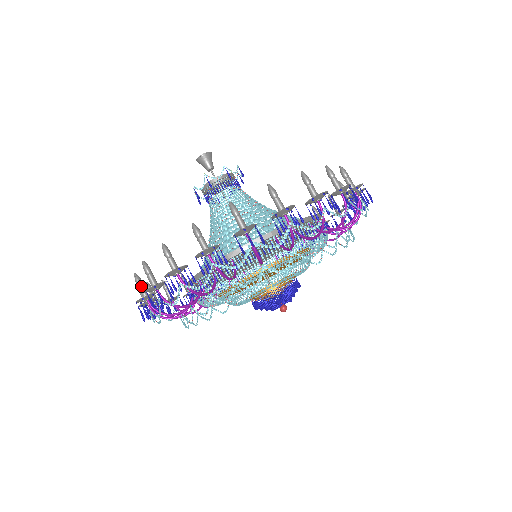
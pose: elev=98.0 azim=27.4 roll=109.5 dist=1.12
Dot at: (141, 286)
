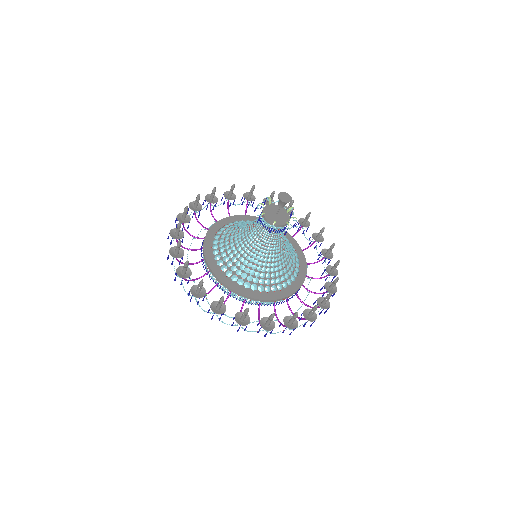
Dot at: (184, 214)
